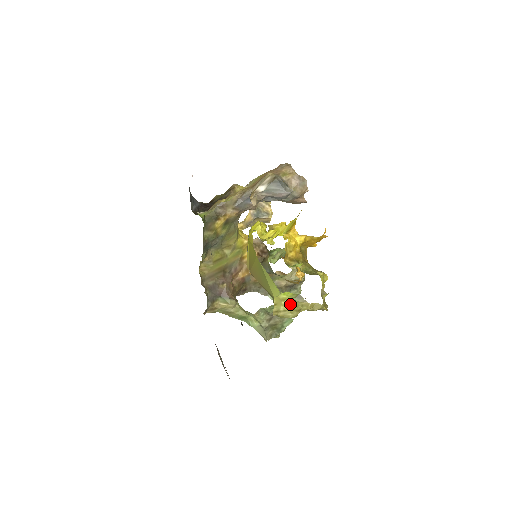
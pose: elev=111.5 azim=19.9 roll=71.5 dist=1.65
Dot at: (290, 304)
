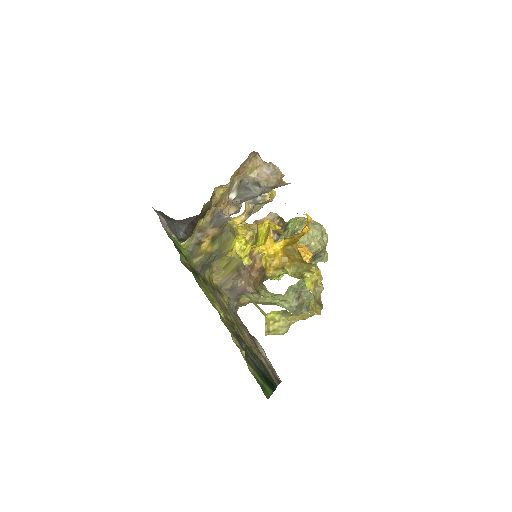
Dot at: (277, 322)
